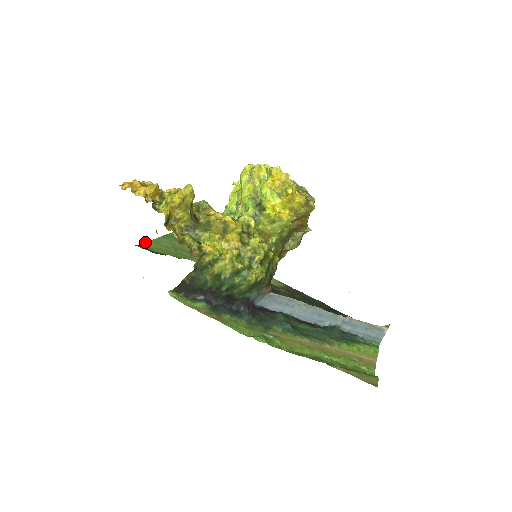
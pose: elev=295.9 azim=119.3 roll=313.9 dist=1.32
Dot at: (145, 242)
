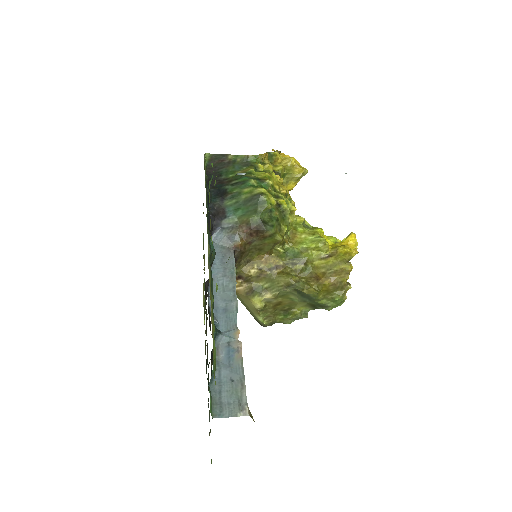
Dot at: occluded
